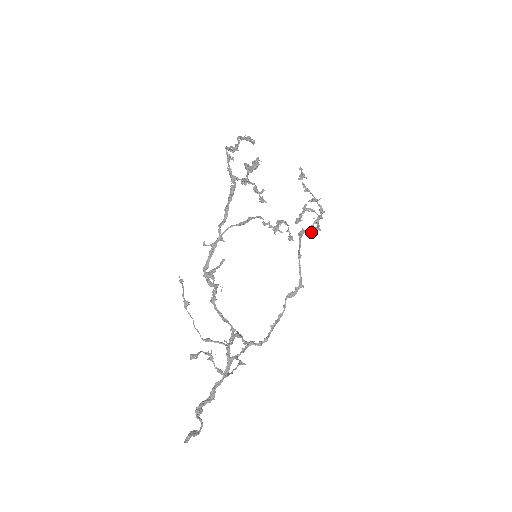
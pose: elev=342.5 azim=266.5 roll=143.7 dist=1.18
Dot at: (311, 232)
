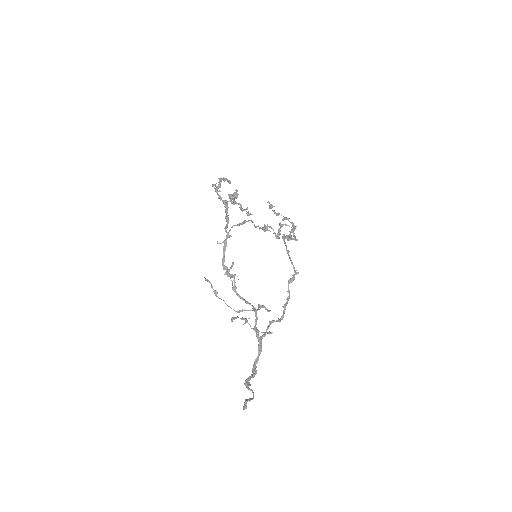
Dot at: (291, 238)
